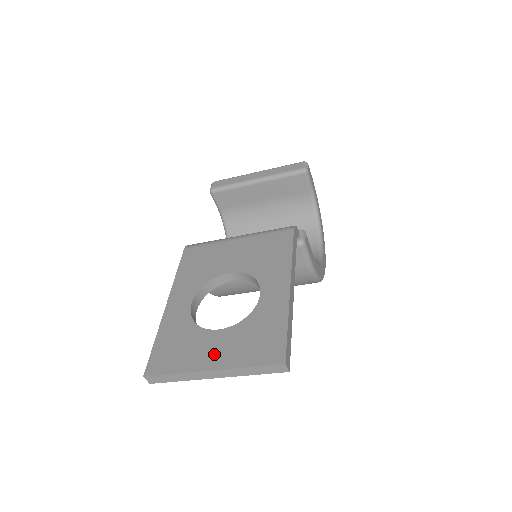
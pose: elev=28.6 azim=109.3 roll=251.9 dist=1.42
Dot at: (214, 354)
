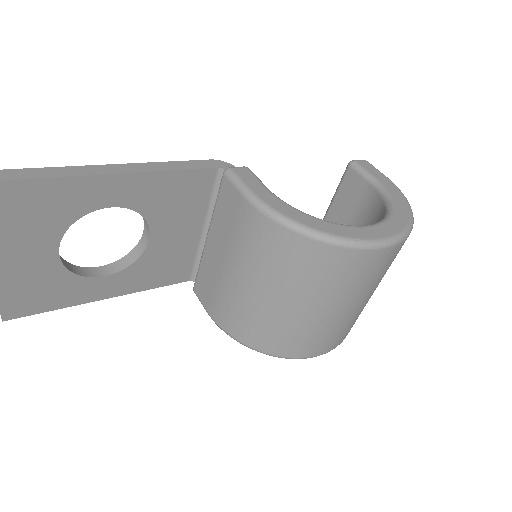
Dot at: occluded
